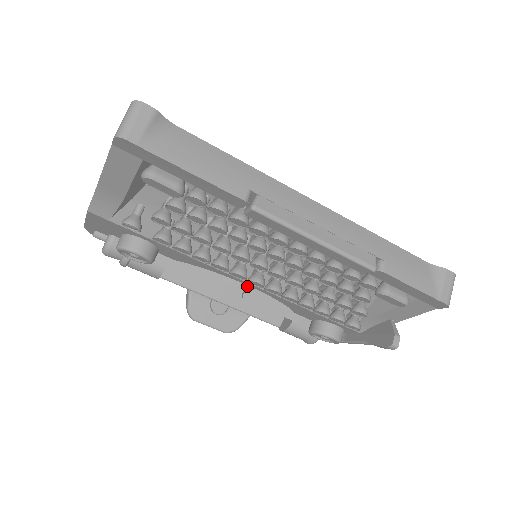
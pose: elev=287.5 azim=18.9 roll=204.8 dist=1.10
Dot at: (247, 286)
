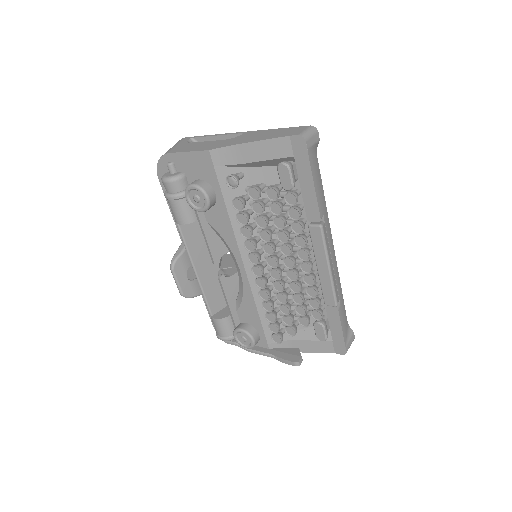
Dot at: (216, 273)
